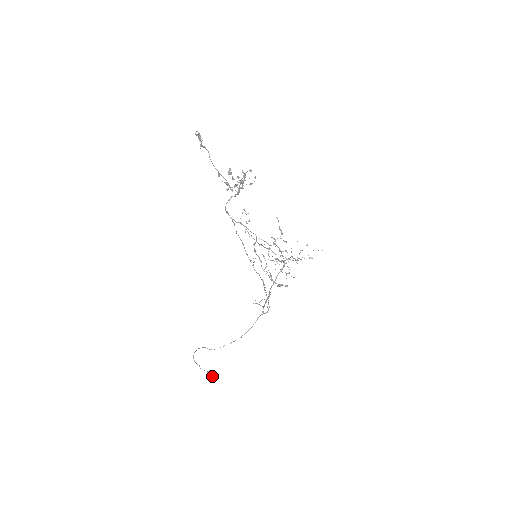
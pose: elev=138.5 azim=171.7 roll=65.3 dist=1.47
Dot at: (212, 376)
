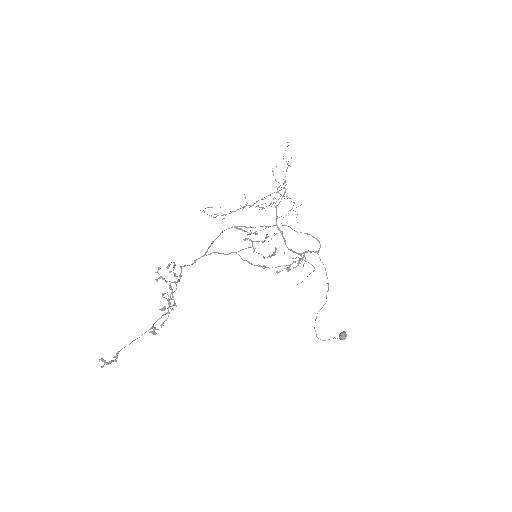
Dot at: (345, 338)
